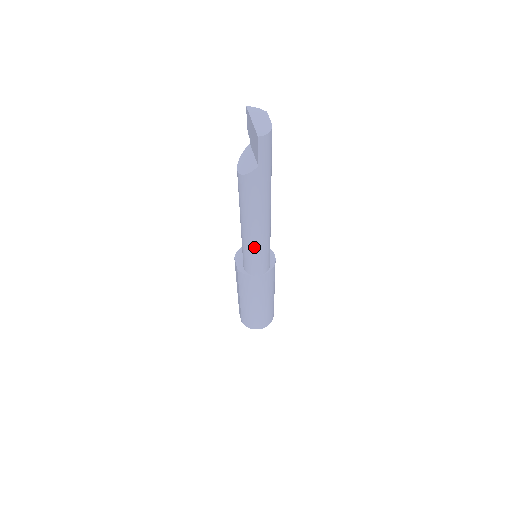
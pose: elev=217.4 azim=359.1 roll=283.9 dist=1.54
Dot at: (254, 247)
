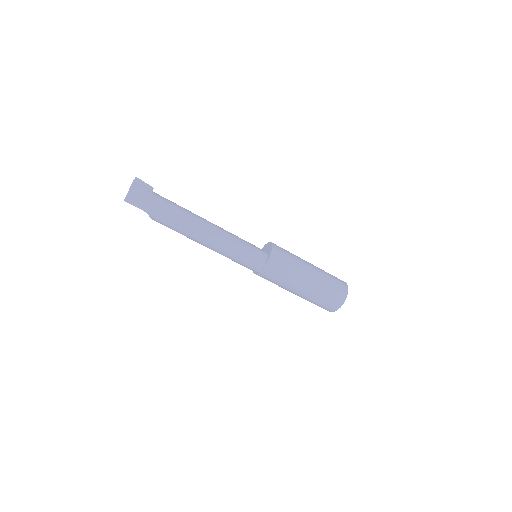
Dot at: (224, 255)
